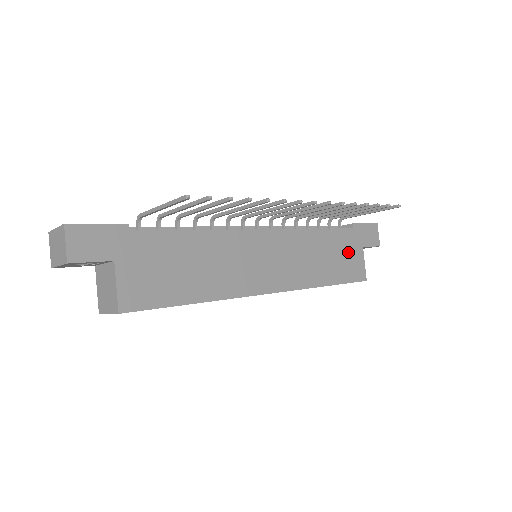
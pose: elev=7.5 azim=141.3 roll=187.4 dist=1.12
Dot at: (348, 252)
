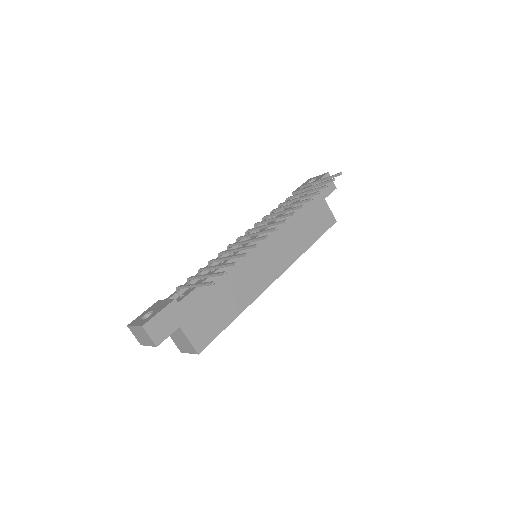
Dot at: (316, 211)
